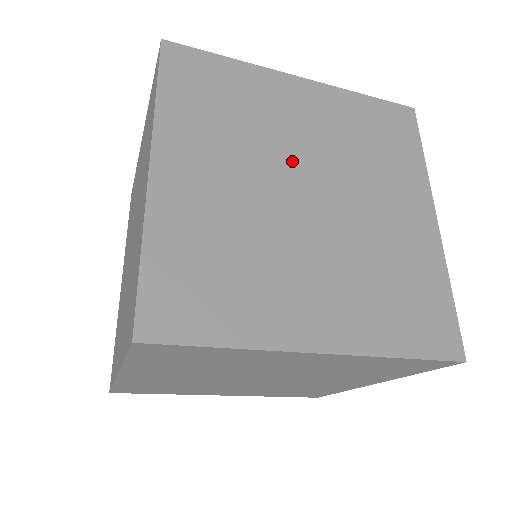
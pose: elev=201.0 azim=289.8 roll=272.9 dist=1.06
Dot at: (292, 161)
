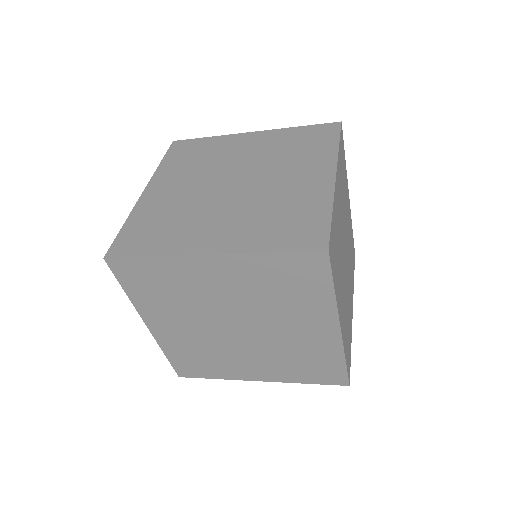
Dot at: occluded
